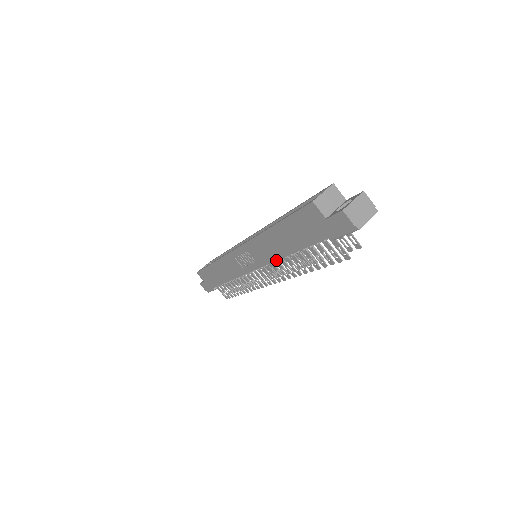
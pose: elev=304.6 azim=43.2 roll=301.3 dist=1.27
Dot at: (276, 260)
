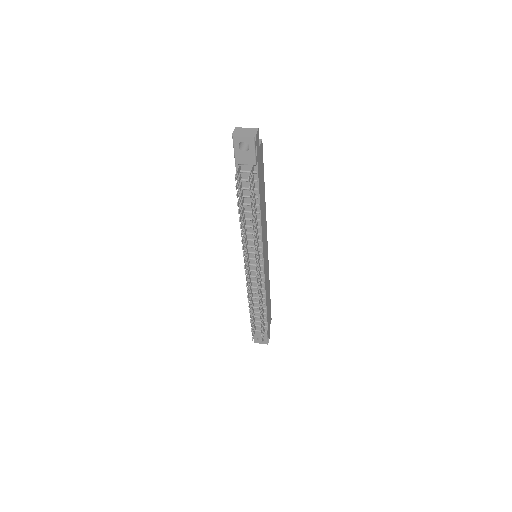
Dot at: occluded
